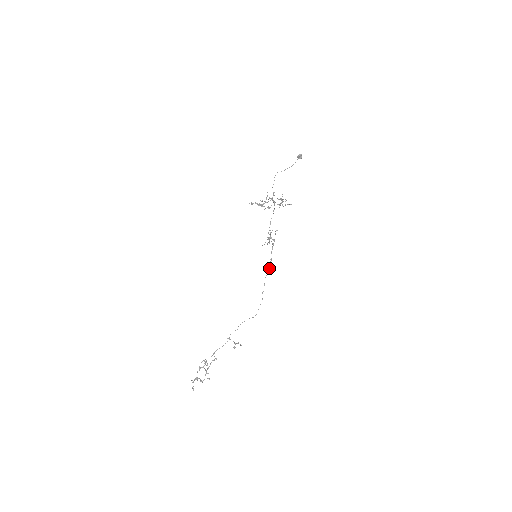
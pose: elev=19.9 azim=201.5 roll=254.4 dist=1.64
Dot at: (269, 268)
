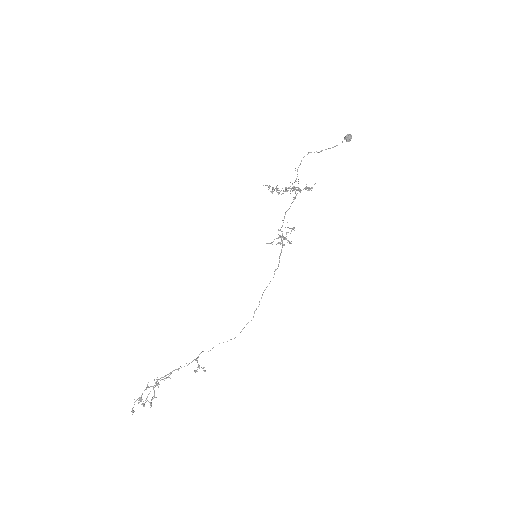
Dot at: (273, 277)
